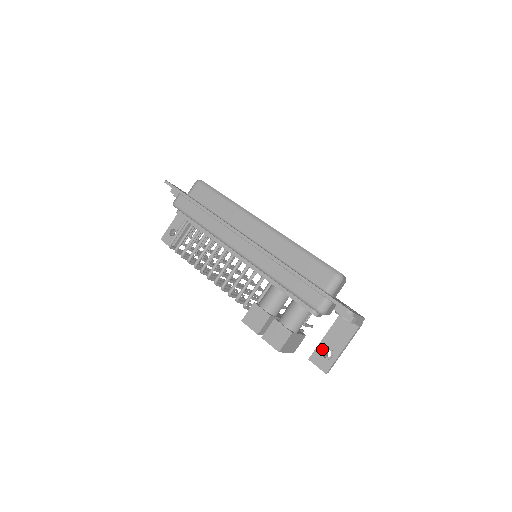
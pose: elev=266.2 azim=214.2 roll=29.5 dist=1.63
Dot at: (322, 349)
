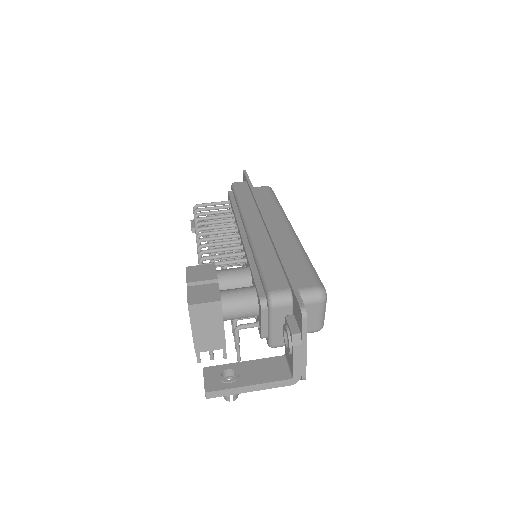
Dot at: (228, 368)
